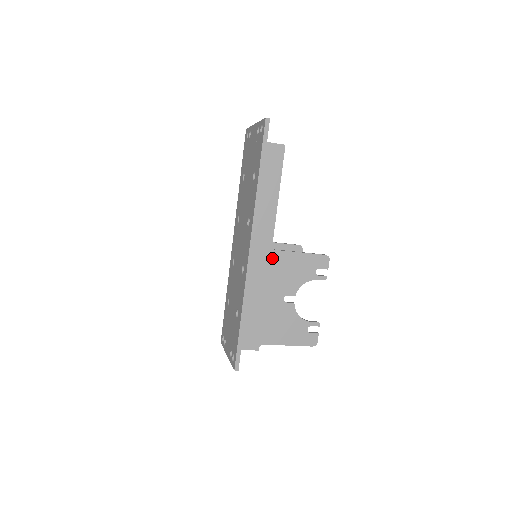
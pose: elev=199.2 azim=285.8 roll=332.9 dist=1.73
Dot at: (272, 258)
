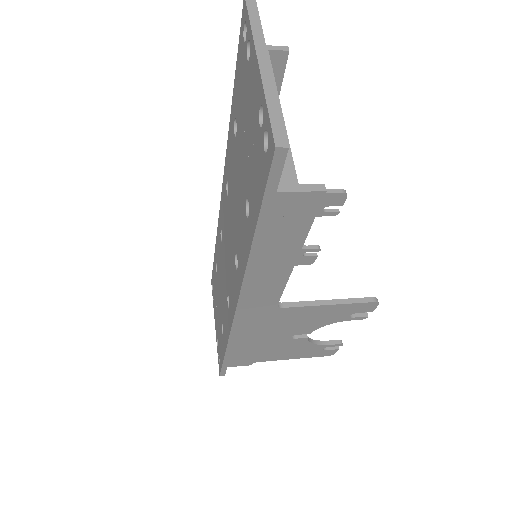
Dot at: (276, 314)
